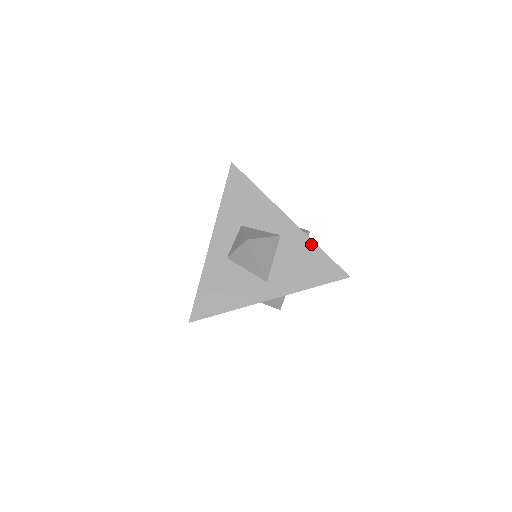
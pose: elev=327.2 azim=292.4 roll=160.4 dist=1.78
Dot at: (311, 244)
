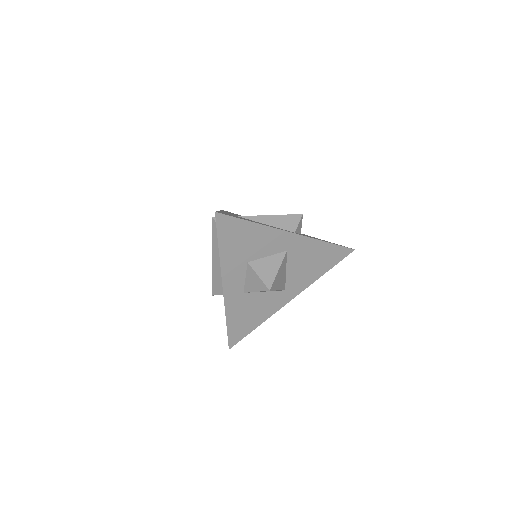
Dot at: (317, 243)
